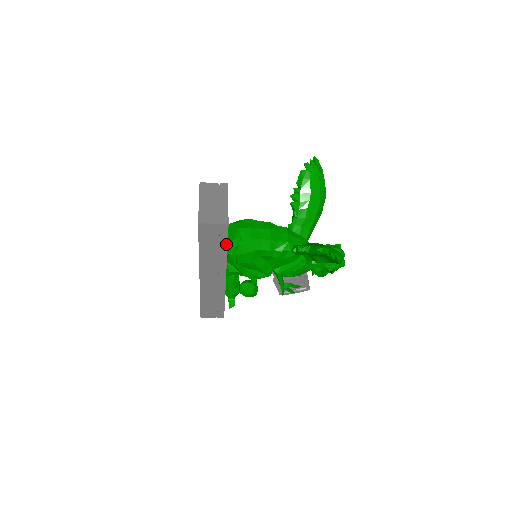
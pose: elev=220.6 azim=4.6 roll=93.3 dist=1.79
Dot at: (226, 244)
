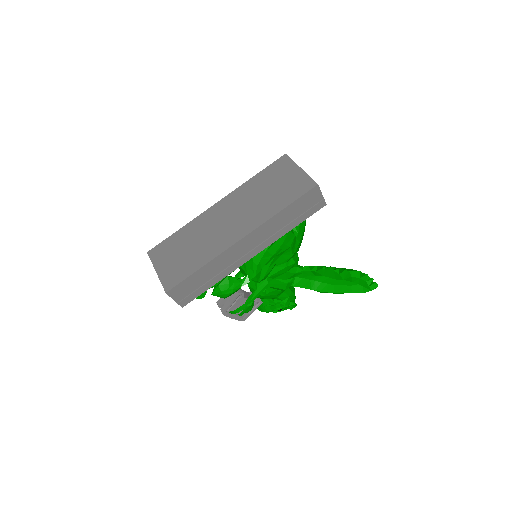
Dot at: (300, 222)
